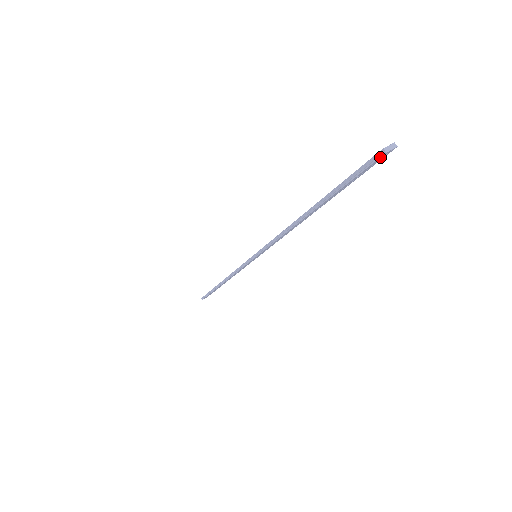
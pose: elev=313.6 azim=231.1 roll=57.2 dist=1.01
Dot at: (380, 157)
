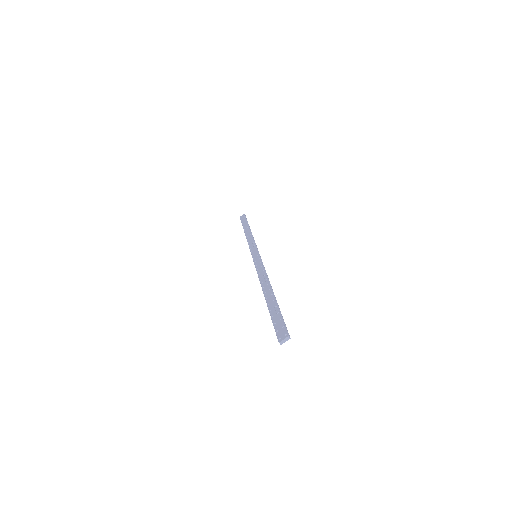
Dot at: (279, 342)
